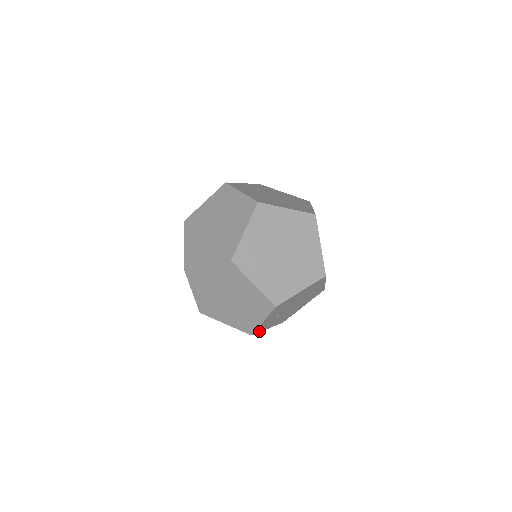
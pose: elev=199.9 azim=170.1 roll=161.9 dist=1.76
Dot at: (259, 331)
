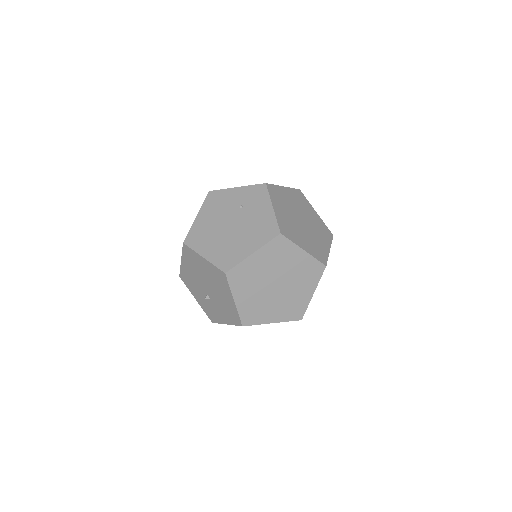
Dot at: occluded
